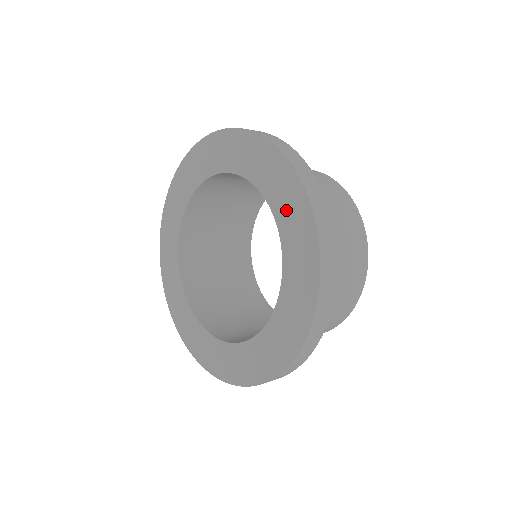
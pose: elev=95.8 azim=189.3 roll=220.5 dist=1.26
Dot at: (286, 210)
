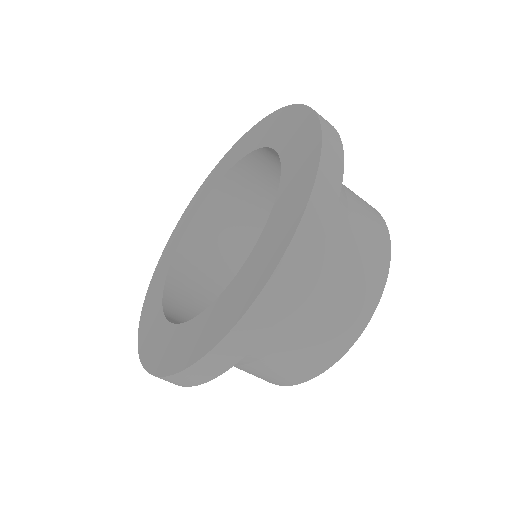
Dot at: (291, 186)
